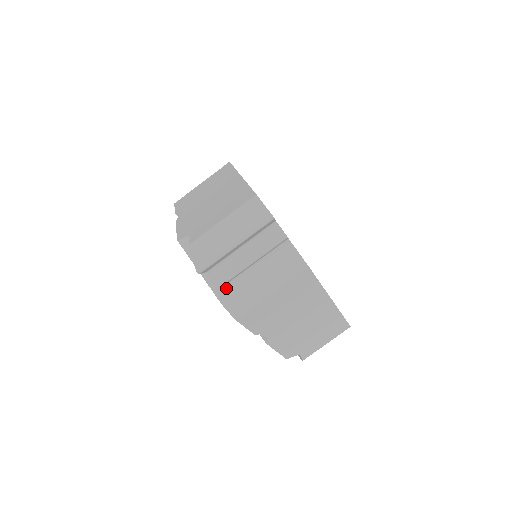
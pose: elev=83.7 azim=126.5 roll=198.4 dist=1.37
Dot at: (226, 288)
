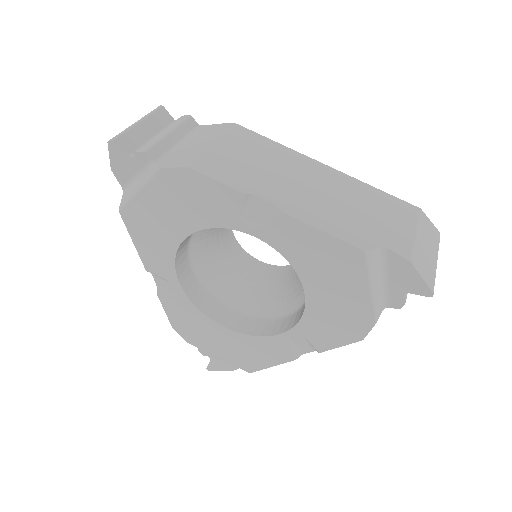
Dot at: (161, 161)
